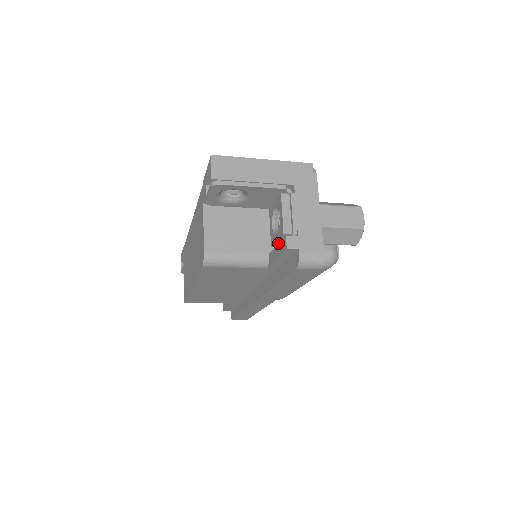
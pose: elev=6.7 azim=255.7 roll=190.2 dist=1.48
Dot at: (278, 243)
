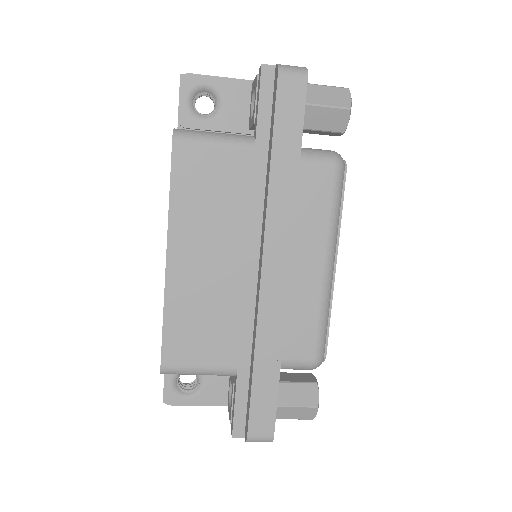
Dot at: occluded
